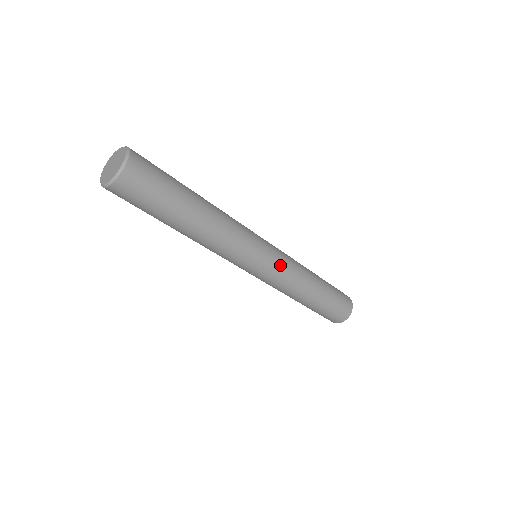
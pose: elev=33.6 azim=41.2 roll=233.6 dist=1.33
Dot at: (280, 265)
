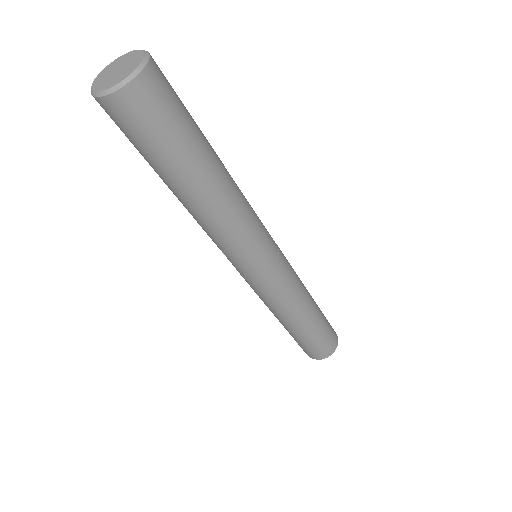
Dot at: (285, 272)
